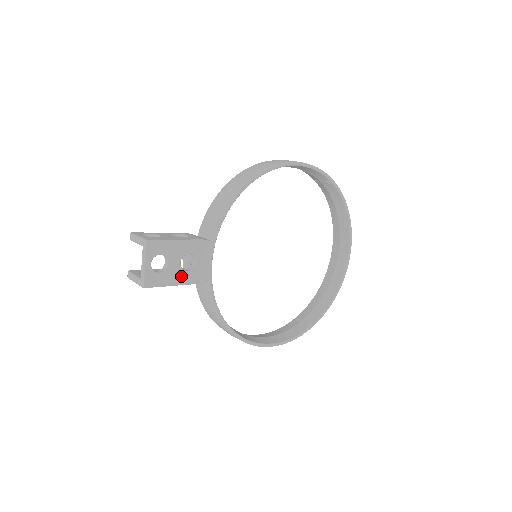
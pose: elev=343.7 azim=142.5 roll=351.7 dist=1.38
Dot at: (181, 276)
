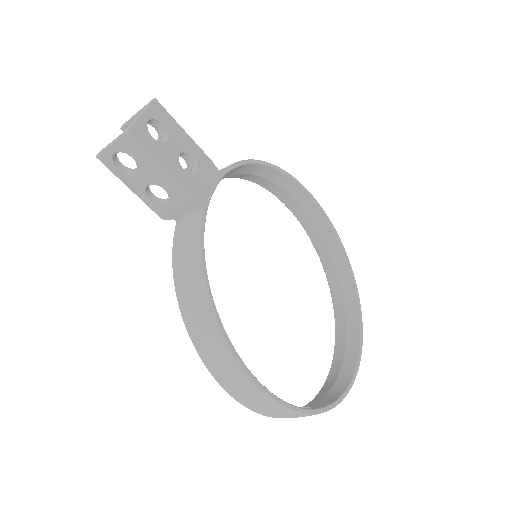
Dot at: (175, 167)
